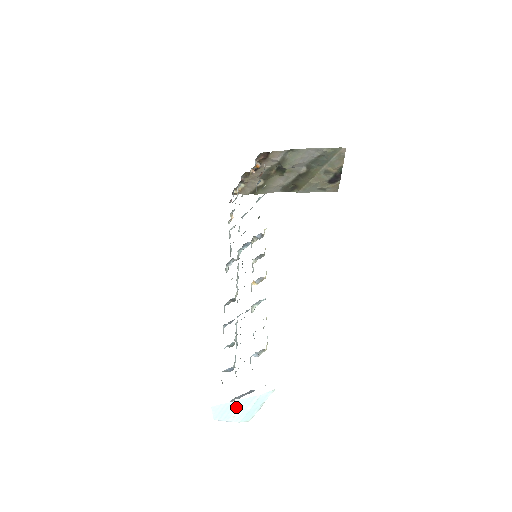
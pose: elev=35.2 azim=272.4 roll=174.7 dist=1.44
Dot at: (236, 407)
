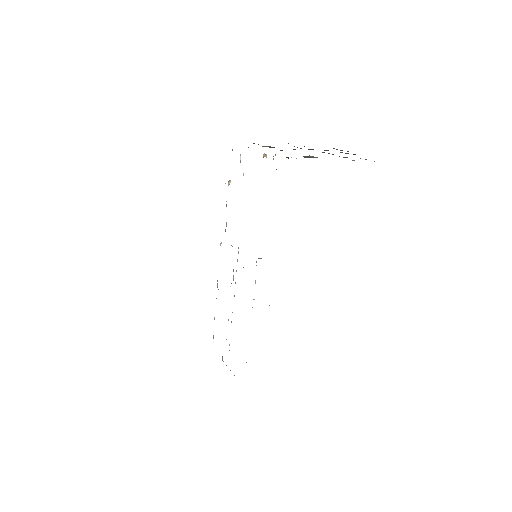
Dot at: occluded
